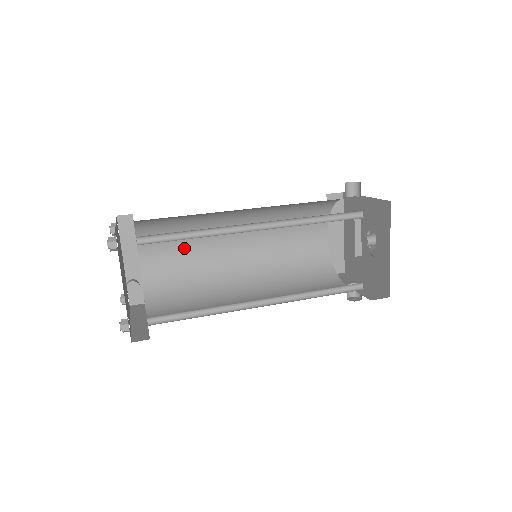
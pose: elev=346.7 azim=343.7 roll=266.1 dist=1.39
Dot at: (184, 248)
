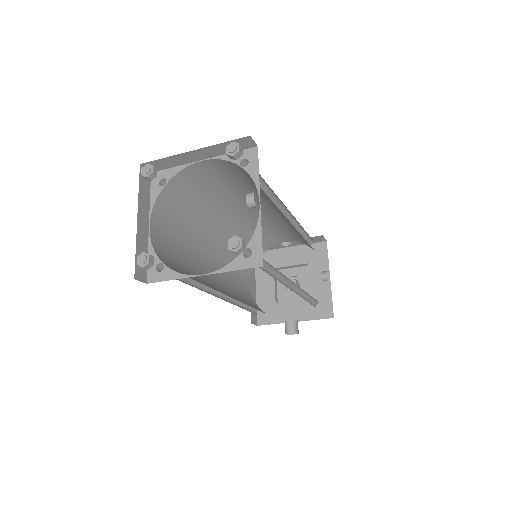
Dot at: (181, 237)
